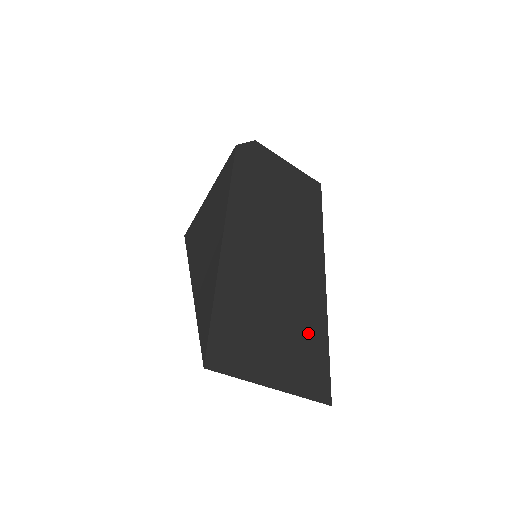
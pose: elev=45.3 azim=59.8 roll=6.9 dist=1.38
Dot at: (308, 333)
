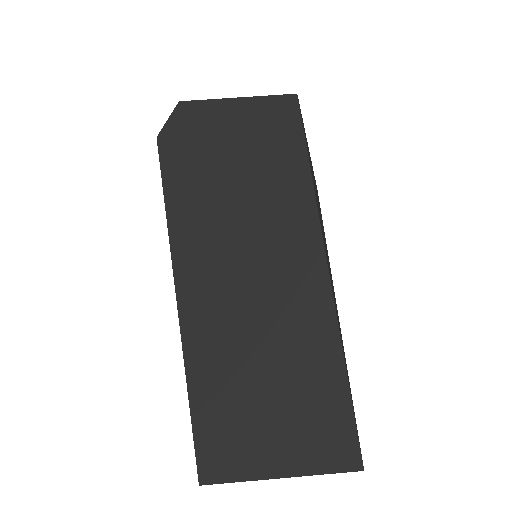
Dot at: (315, 382)
